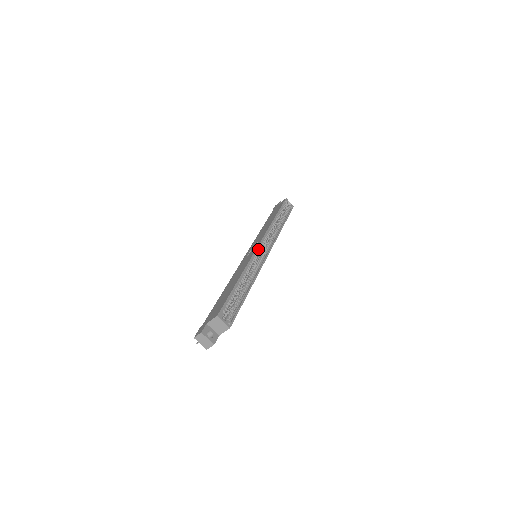
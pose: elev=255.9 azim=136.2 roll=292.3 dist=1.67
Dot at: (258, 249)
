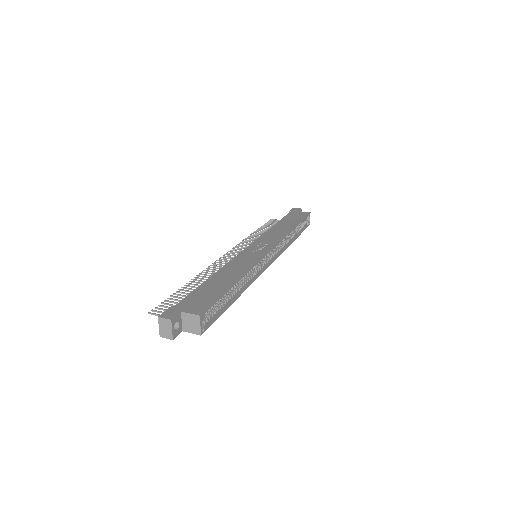
Dot at: (266, 254)
